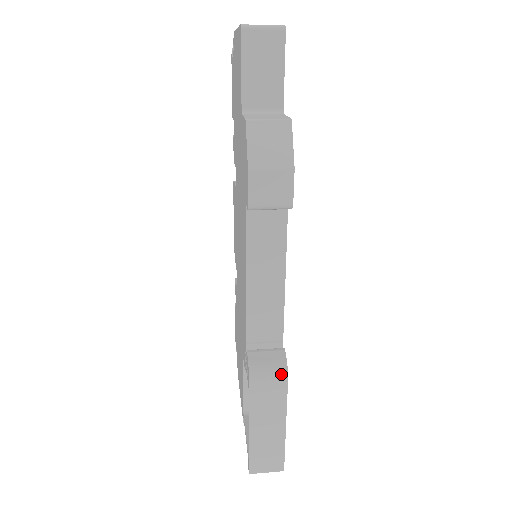
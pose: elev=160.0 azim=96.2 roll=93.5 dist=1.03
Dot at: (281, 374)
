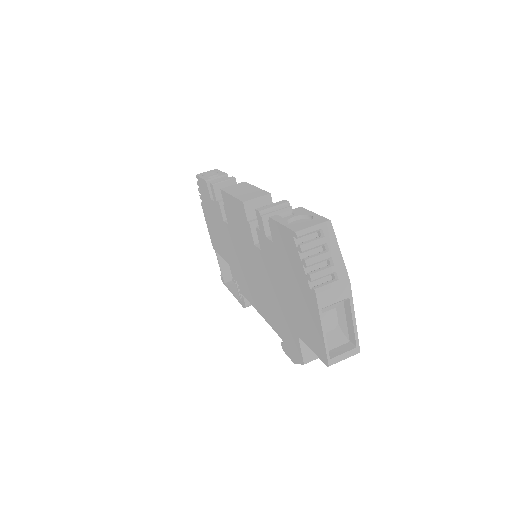
Dot at: occluded
